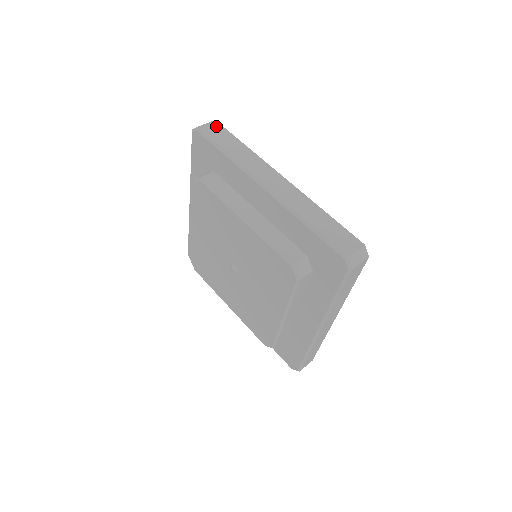
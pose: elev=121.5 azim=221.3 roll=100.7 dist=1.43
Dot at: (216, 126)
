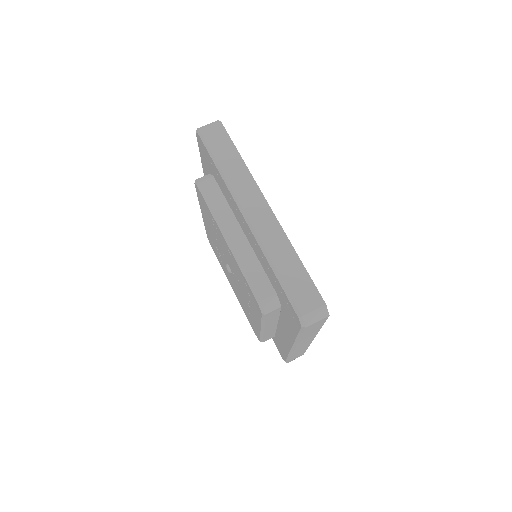
Dot at: (219, 130)
